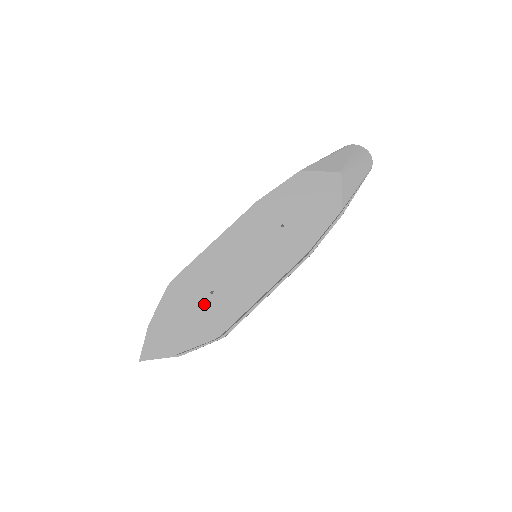
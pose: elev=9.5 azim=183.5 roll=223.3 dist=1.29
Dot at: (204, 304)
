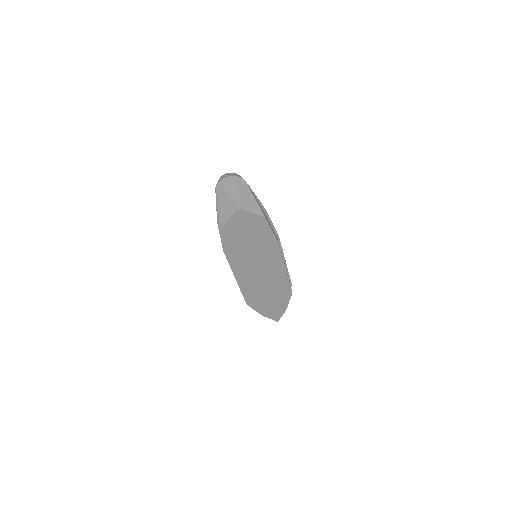
Dot at: (270, 294)
